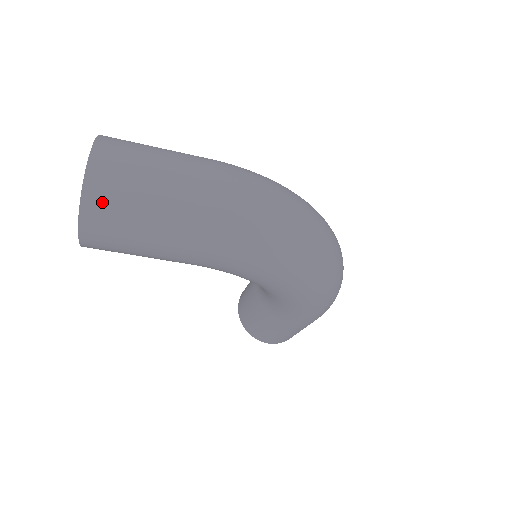
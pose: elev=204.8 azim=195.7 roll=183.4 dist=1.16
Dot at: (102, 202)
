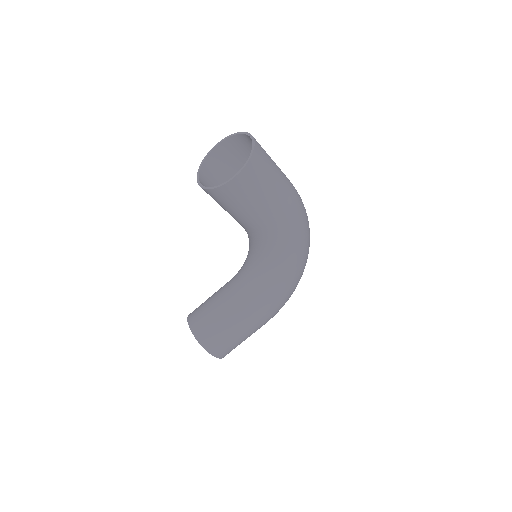
Dot at: (260, 158)
